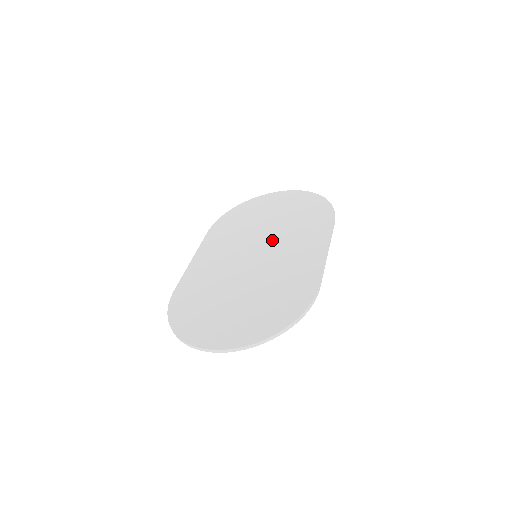
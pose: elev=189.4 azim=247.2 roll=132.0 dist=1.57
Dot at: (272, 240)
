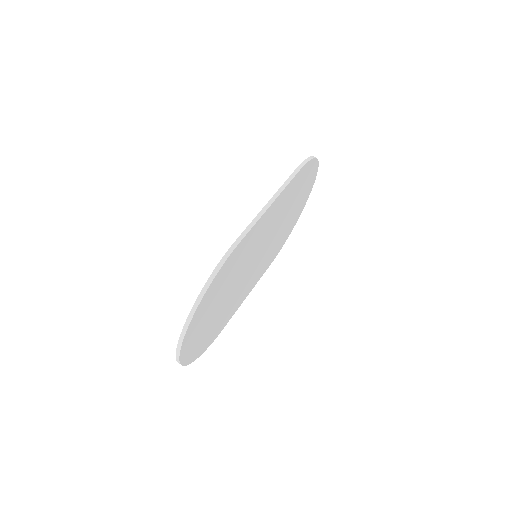
Dot at: occluded
